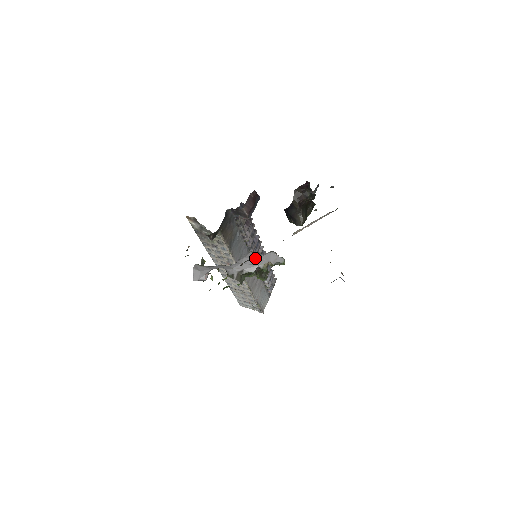
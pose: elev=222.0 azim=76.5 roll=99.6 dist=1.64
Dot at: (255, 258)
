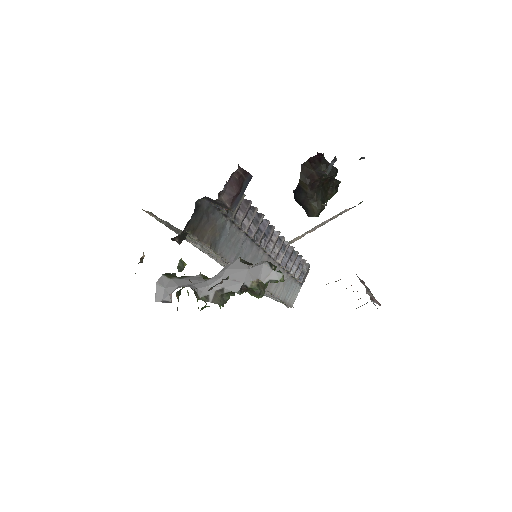
Dot at: (241, 271)
